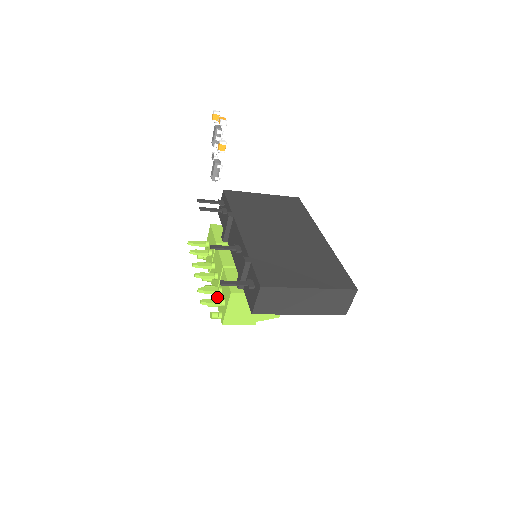
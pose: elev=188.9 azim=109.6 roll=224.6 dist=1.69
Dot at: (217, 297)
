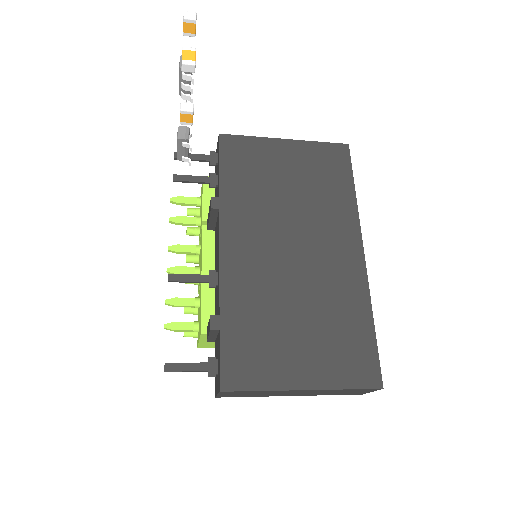
Dot at: occluded
